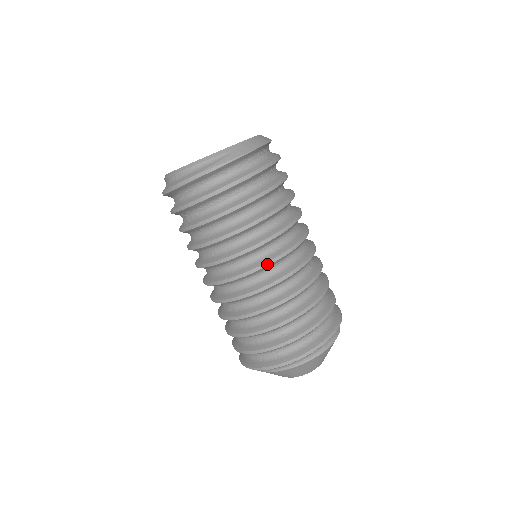
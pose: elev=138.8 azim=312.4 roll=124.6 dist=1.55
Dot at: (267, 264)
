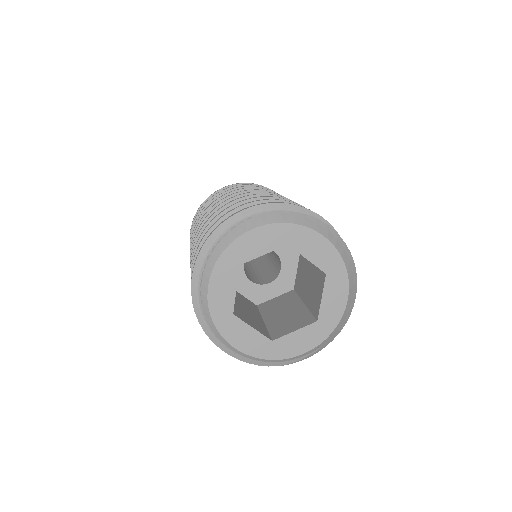
Dot at: occluded
